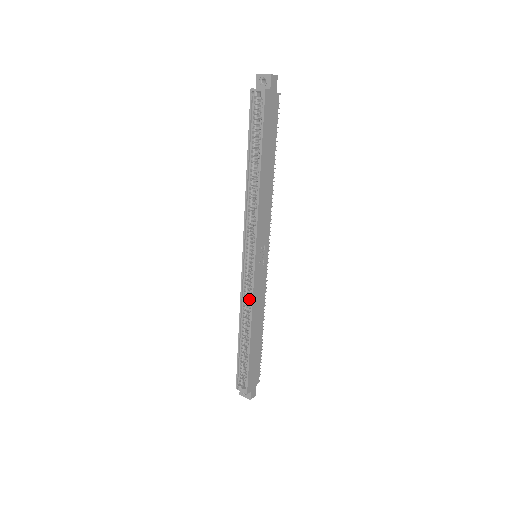
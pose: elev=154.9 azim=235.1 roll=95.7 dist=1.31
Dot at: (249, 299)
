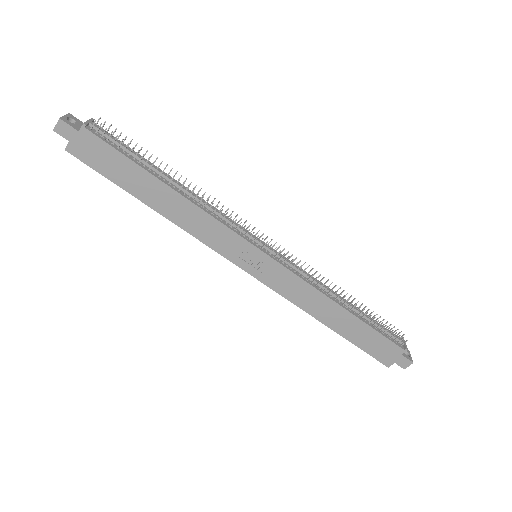
Dot at: occluded
